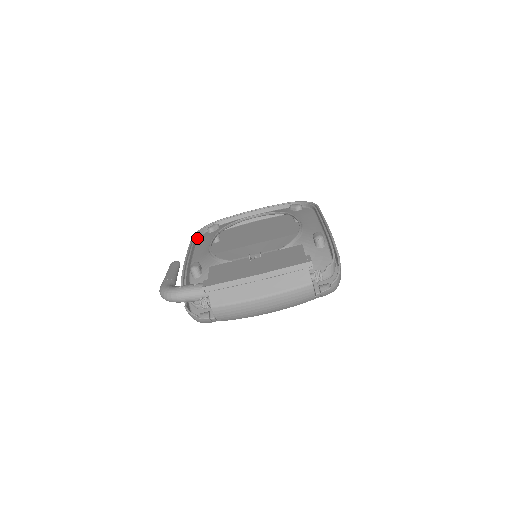
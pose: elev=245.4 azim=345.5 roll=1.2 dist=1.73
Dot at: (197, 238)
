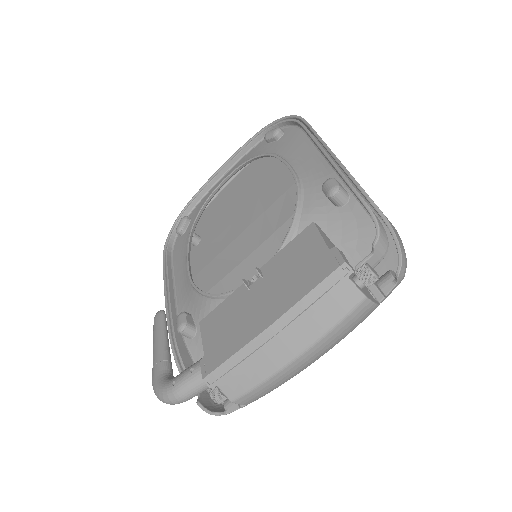
Dot at: (170, 254)
